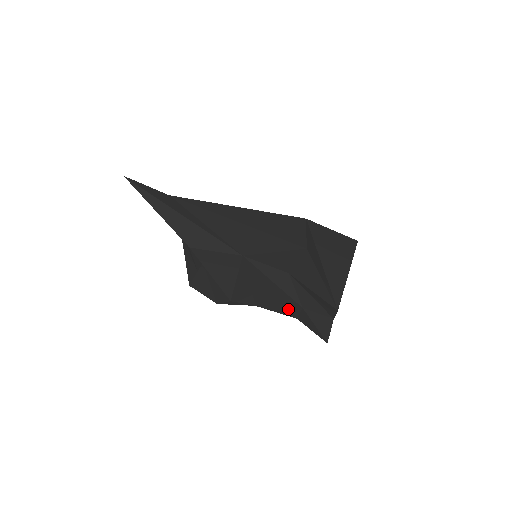
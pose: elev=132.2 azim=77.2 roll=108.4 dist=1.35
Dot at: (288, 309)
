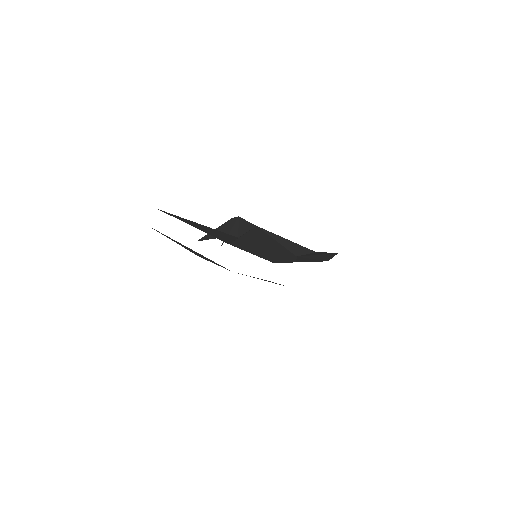
Dot at: occluded
